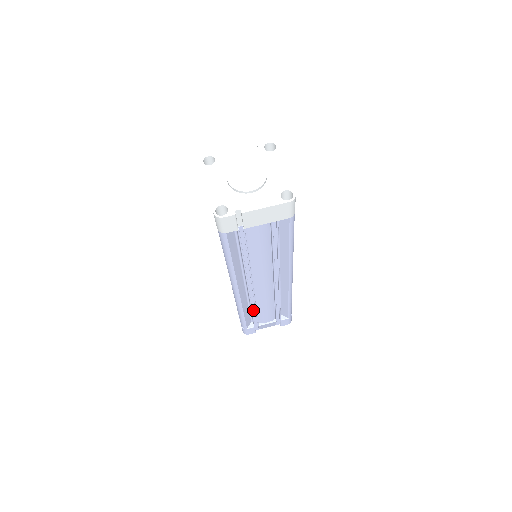
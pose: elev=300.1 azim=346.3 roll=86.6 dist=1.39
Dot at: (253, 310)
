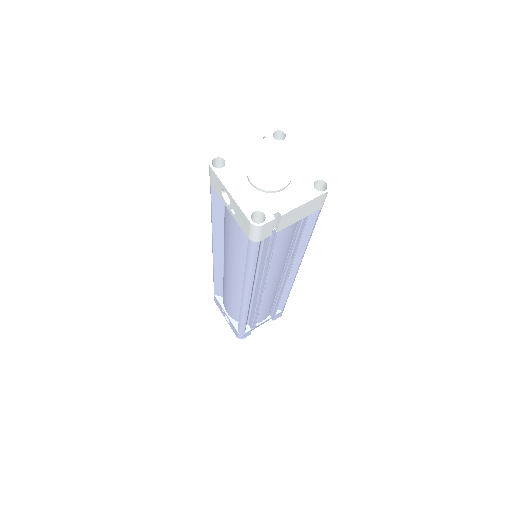
Dot at: occluded
